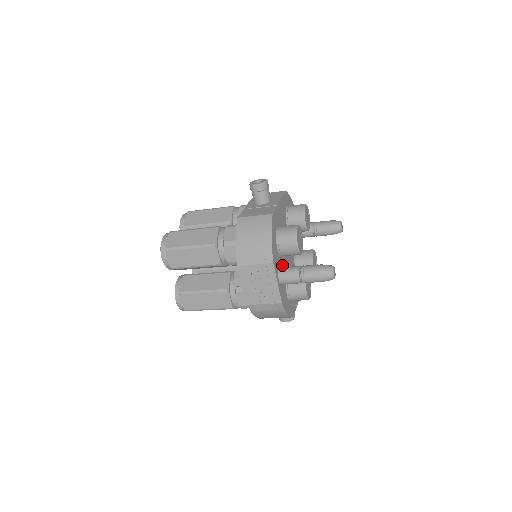
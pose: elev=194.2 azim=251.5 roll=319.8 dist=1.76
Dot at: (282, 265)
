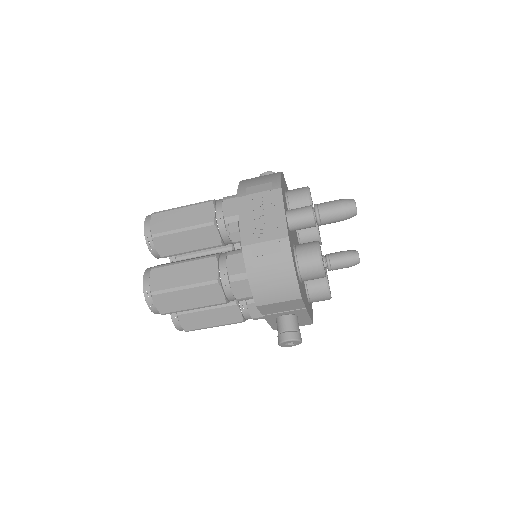
Dot at: occluded
